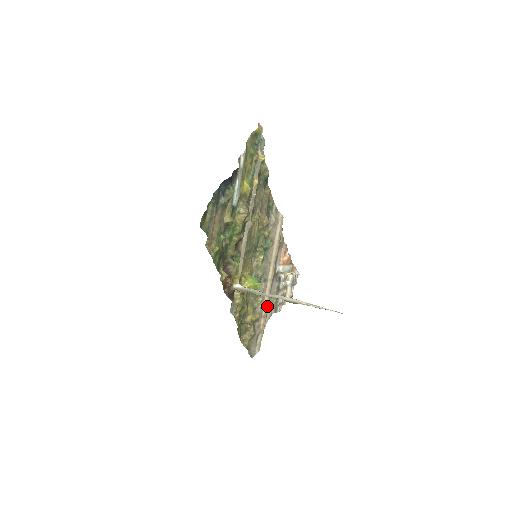
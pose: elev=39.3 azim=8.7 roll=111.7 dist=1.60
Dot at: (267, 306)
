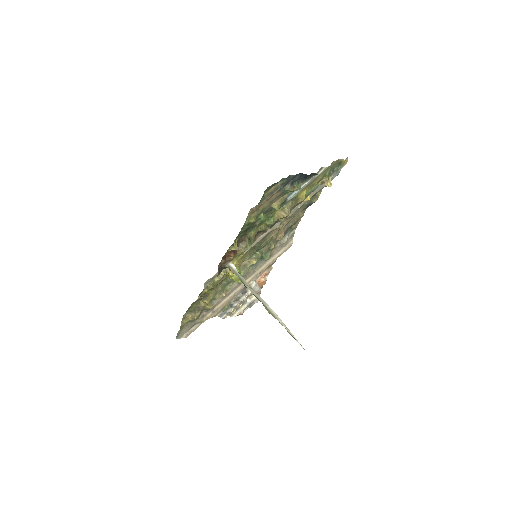
Dot at: occluded
